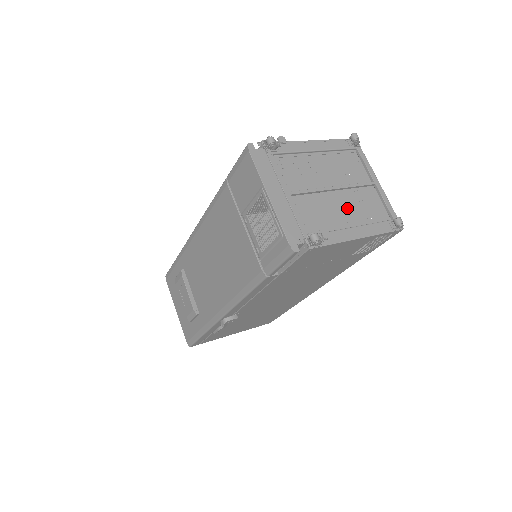
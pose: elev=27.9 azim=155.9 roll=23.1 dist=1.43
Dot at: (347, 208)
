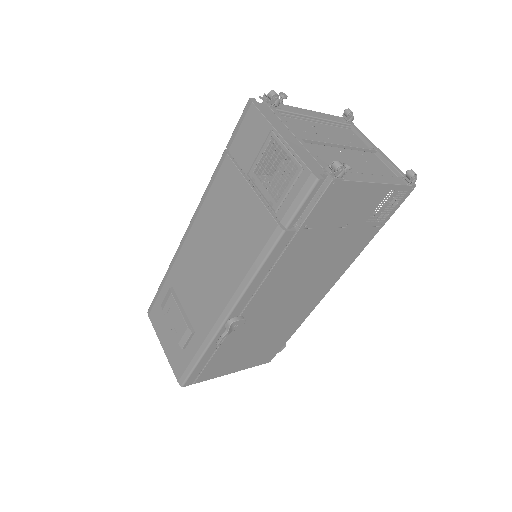
Dot at: (357, 163)
